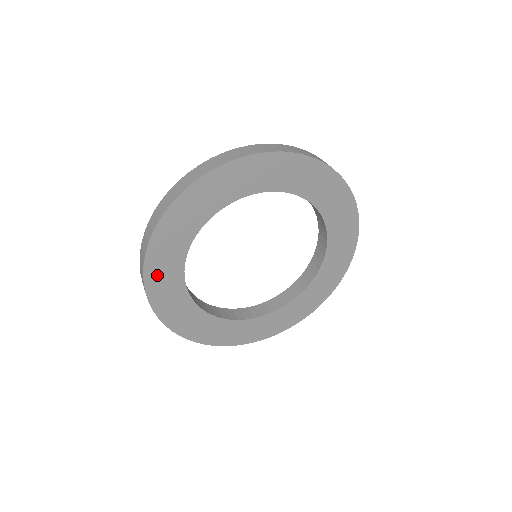
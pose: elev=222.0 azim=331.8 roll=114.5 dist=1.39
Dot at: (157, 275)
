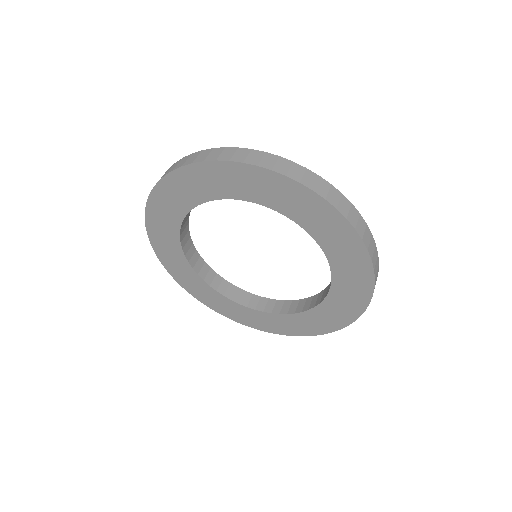
Dot at: (161, 245)
